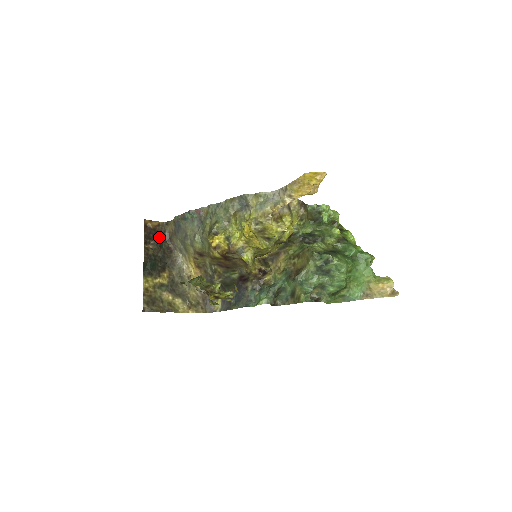
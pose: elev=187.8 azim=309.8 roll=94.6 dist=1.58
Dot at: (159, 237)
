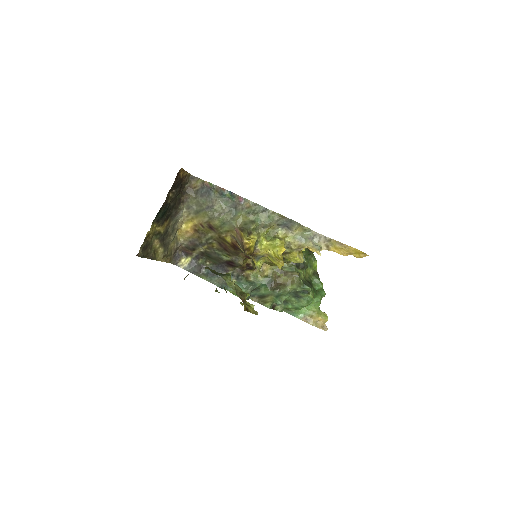
Dot at: (180, 187)
